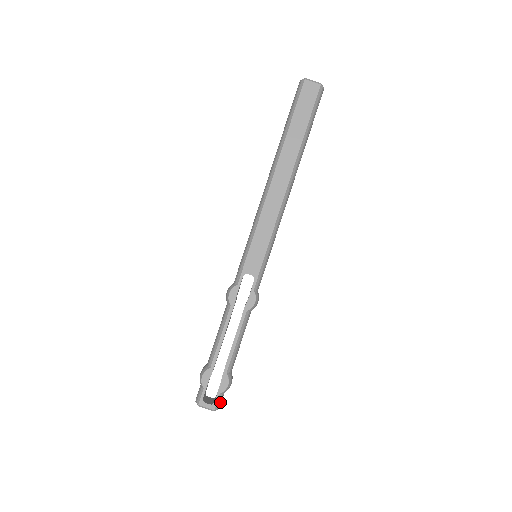
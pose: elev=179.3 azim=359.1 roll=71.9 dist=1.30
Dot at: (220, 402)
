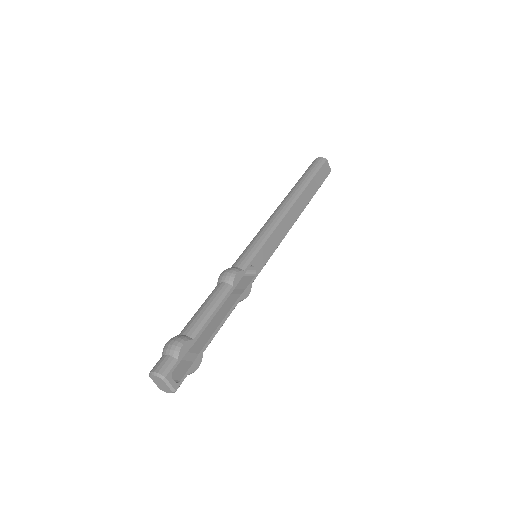
Dot at: (179, 385)
